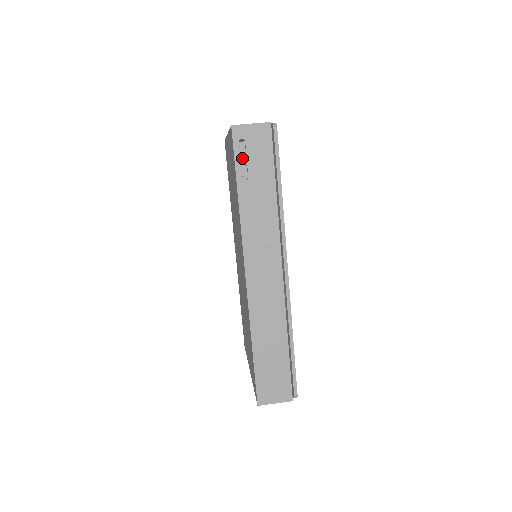
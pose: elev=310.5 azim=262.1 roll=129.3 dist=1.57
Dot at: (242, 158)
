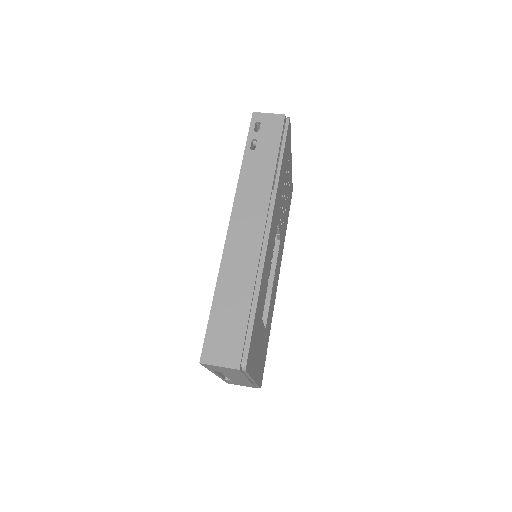
Dot at: (254, 135)
